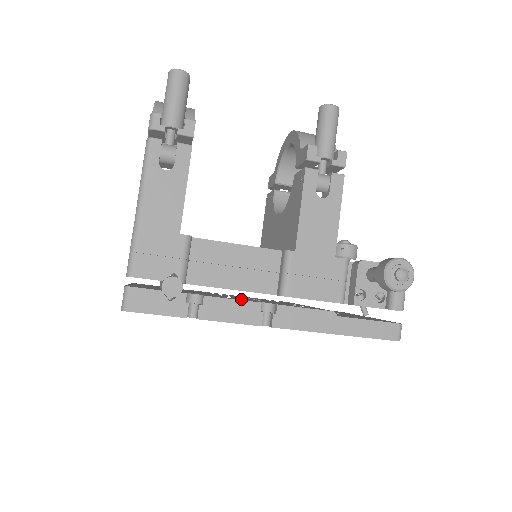
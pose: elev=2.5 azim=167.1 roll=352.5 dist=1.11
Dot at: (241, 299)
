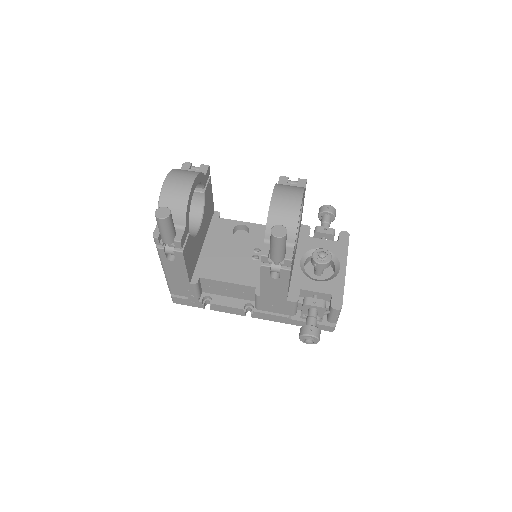
Dot at: (236, 298)
